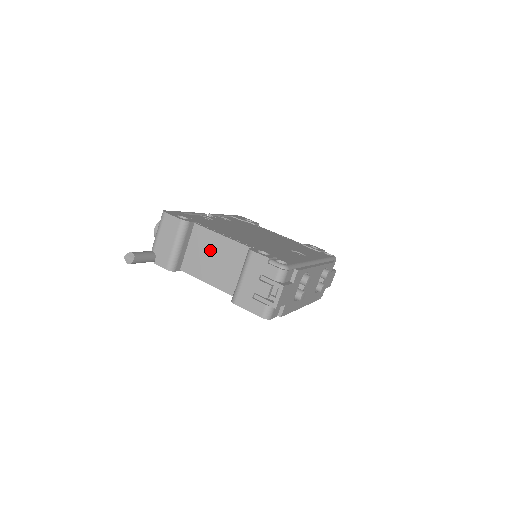
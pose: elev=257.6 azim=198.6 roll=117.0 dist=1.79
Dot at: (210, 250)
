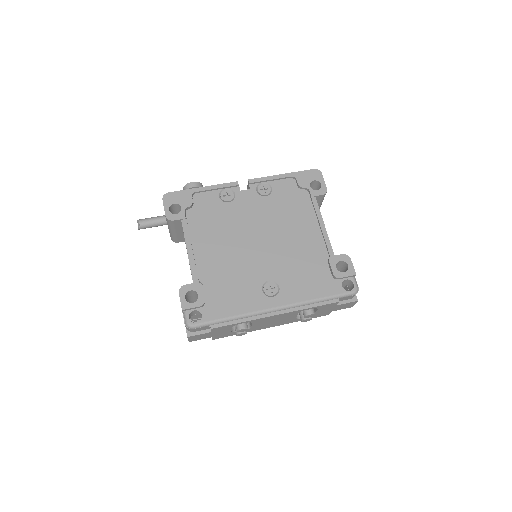
Dot at: occluded
